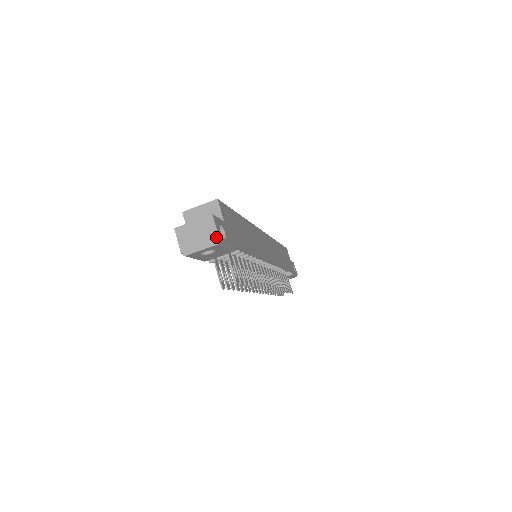
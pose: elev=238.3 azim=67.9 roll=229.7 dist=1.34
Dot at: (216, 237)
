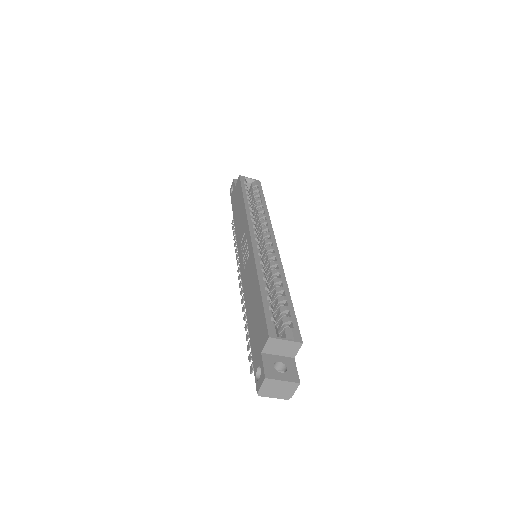
Dot at: (290, 396)
